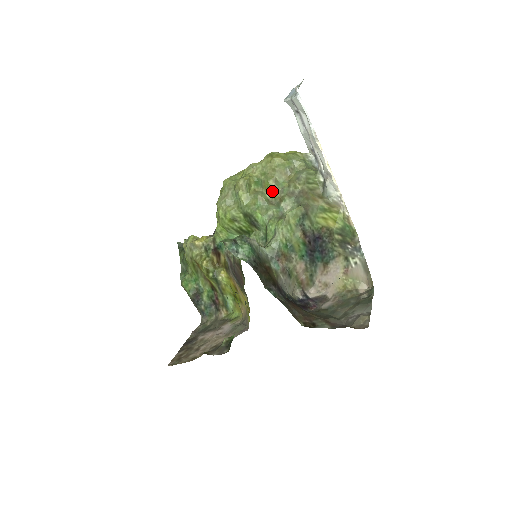
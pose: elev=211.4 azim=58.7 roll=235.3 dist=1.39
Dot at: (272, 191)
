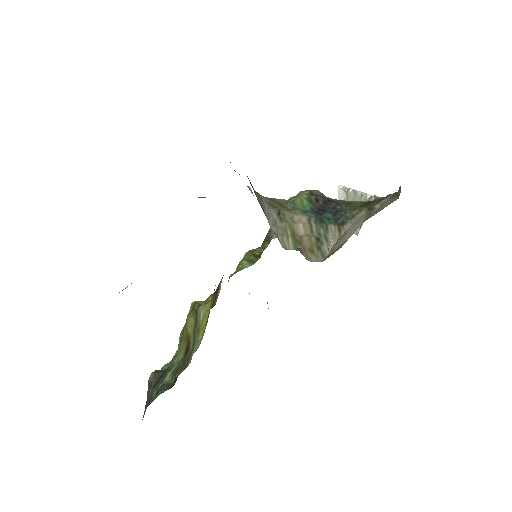
Dot at: occluded
